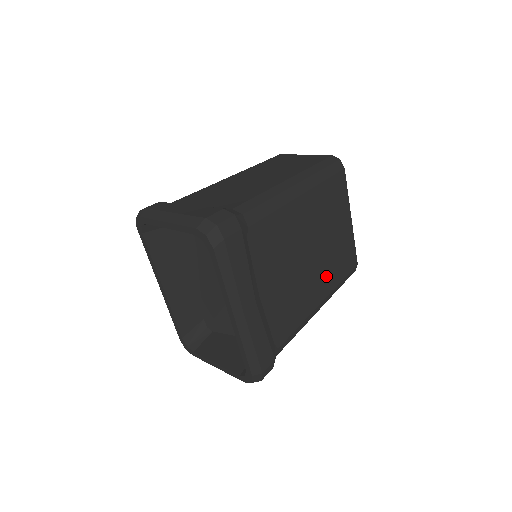
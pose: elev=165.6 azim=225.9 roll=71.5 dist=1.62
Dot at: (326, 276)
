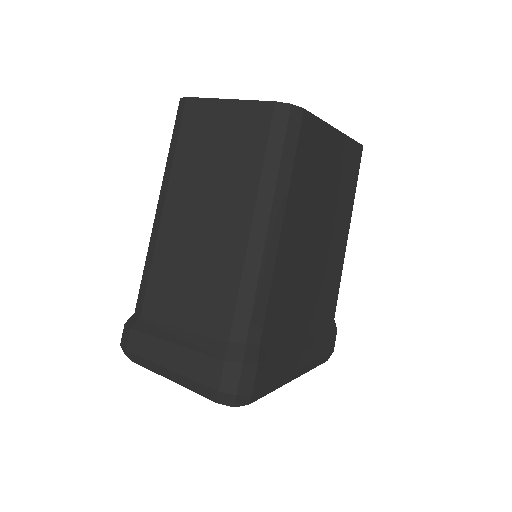
Dot at: (341, 216)
